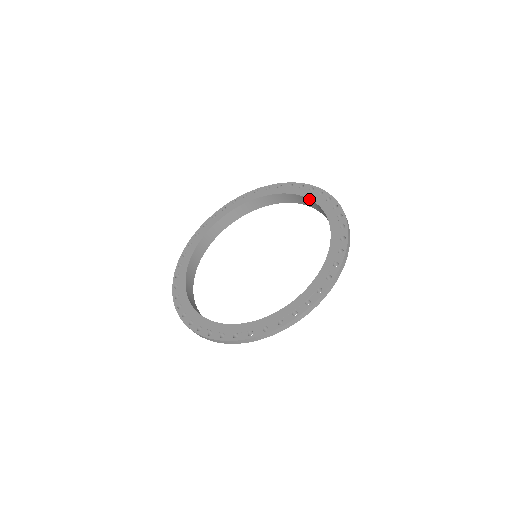
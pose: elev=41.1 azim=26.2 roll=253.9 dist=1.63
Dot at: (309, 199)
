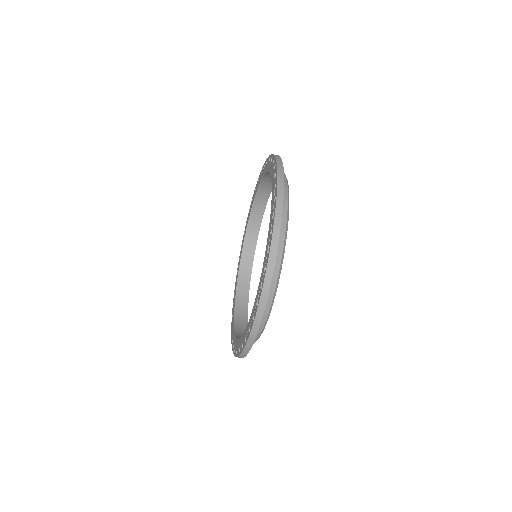
Dot at: occluded
